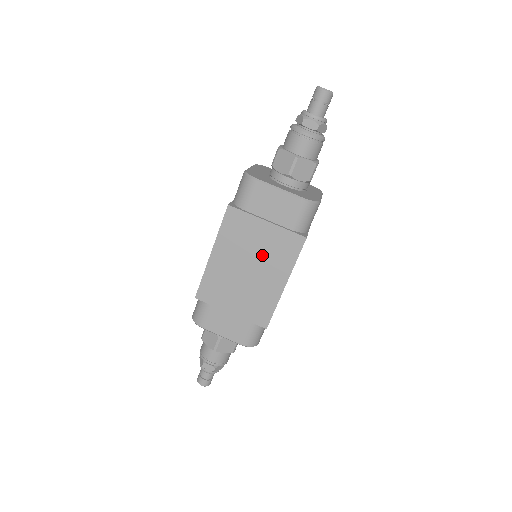
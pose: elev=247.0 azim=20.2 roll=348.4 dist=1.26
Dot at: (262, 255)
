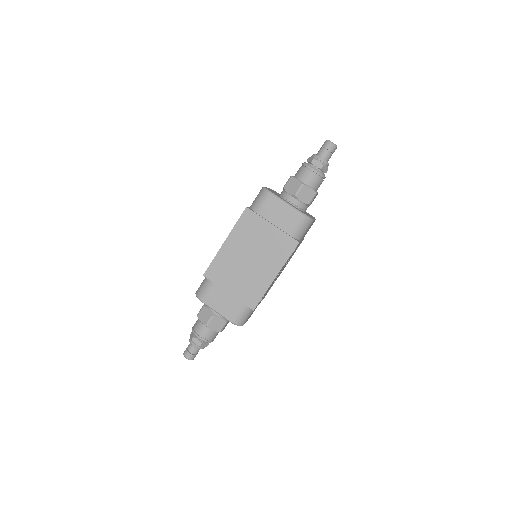
Dot at: (263, 250)
